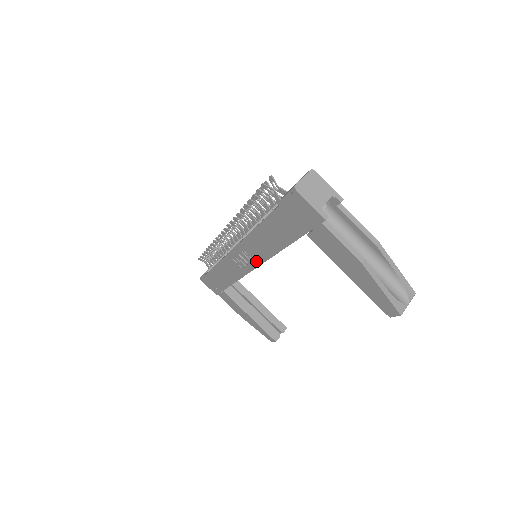
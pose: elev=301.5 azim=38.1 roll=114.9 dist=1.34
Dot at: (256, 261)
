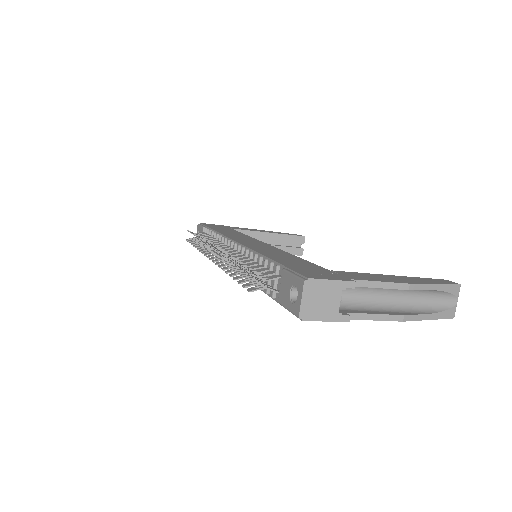
Dot at: occluded
